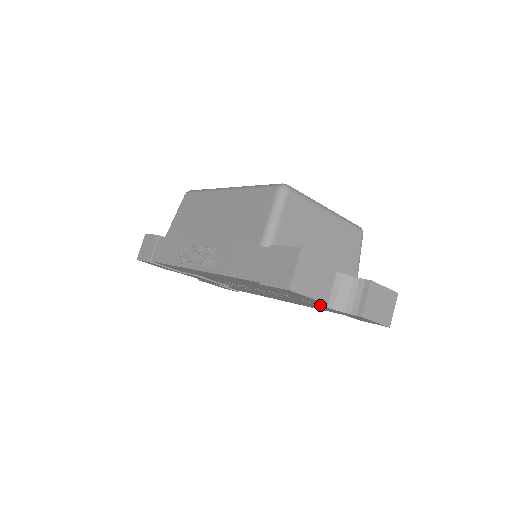
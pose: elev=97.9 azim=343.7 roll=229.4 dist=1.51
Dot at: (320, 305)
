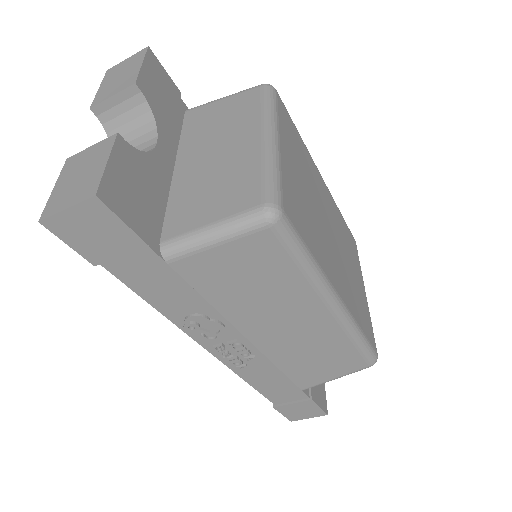
Dot at: occluded
